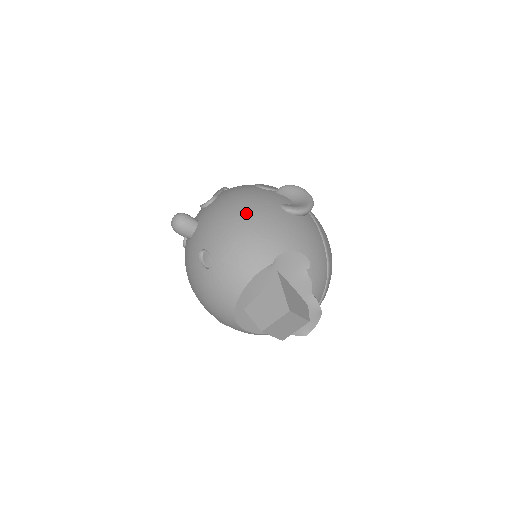
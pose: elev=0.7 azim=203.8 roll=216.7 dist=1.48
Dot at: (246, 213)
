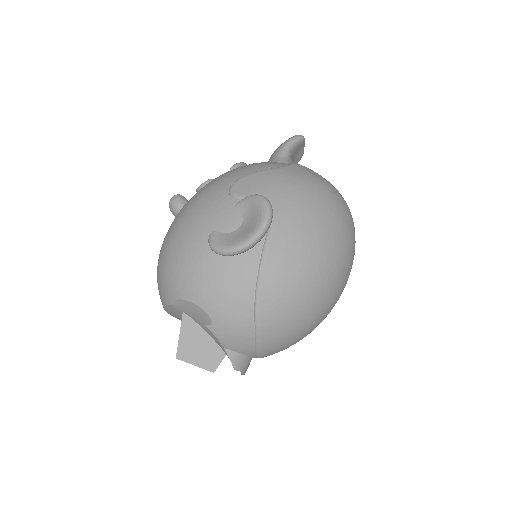
Dot at: (175, 234)
